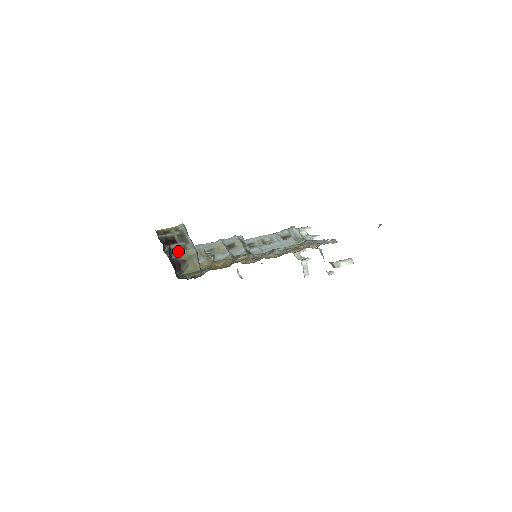
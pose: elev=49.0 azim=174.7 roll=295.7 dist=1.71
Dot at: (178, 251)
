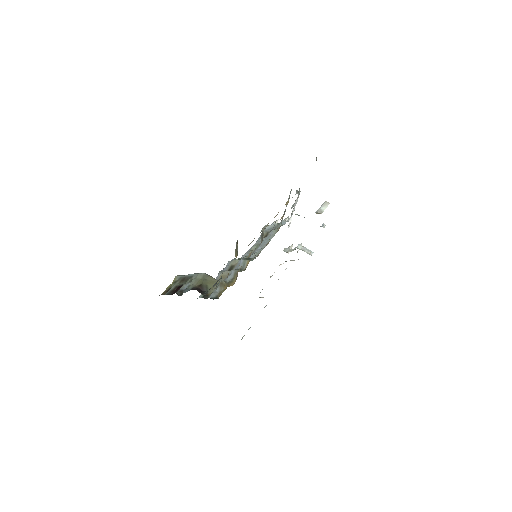
Dot at: (189, 286)
